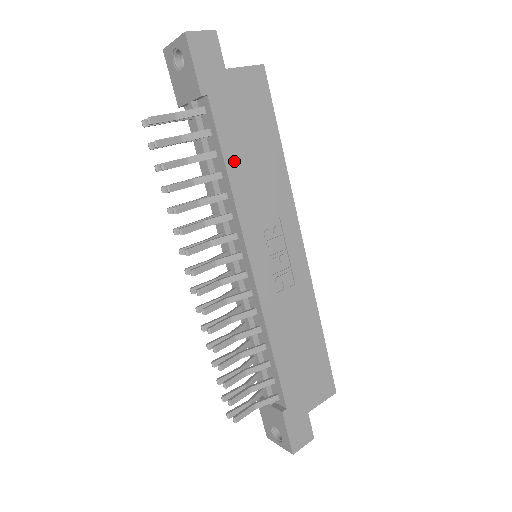
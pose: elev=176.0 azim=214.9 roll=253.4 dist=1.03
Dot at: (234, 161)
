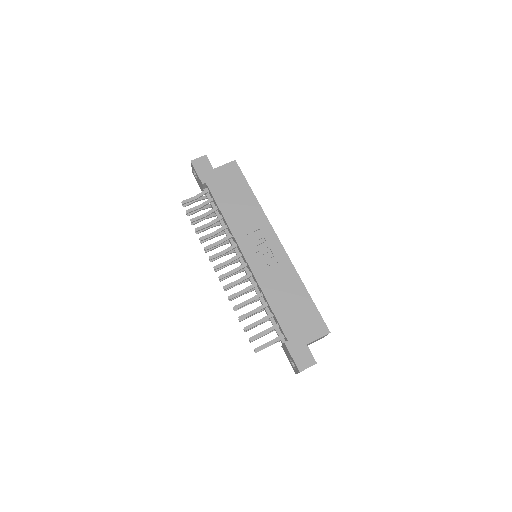
Dot at: (225, 208)
